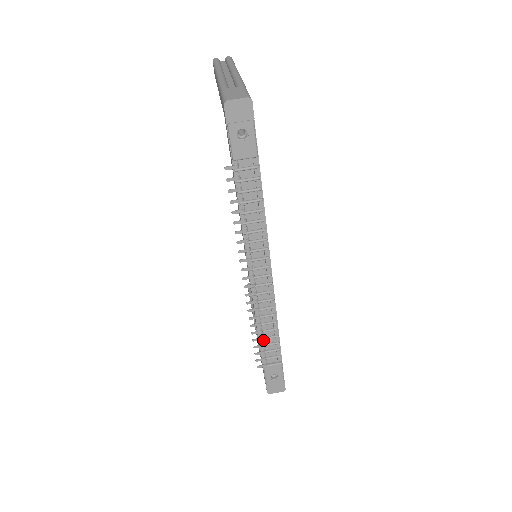
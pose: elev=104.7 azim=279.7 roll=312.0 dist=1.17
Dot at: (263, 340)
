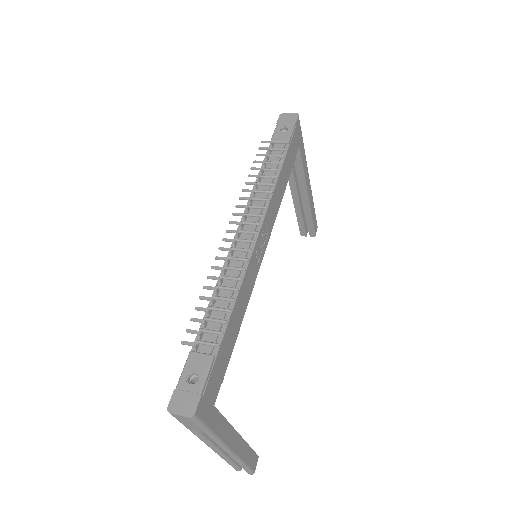
Dot at: (211, 310)
